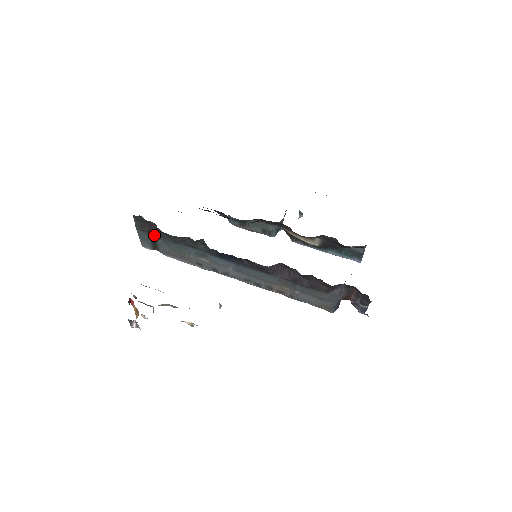
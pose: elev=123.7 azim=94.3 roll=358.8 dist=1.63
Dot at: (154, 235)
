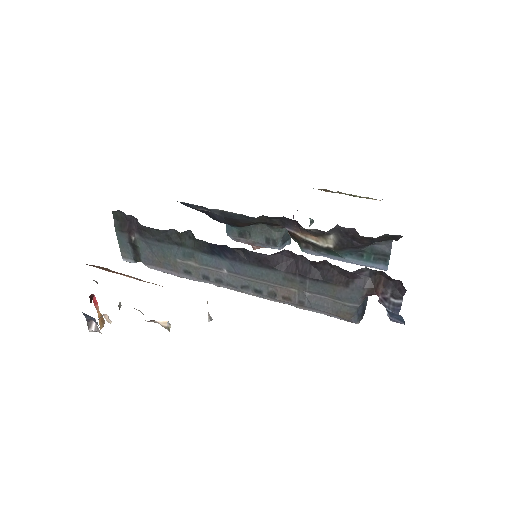
Dot at: (135, 236)
